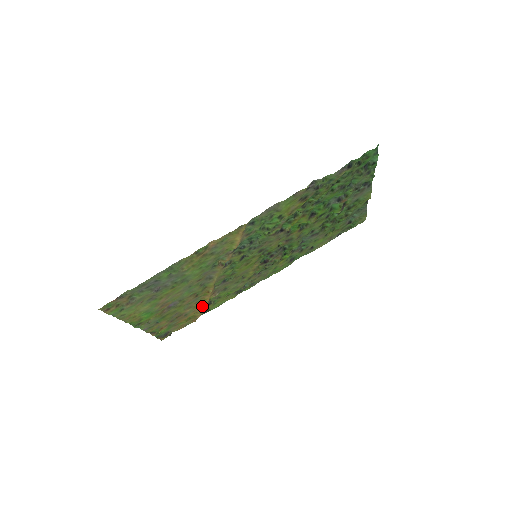
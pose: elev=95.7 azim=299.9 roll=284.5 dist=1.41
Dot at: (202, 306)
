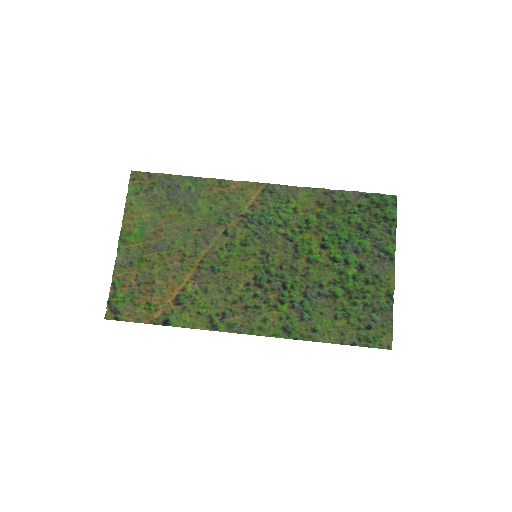
Dot at: (173, 293)
